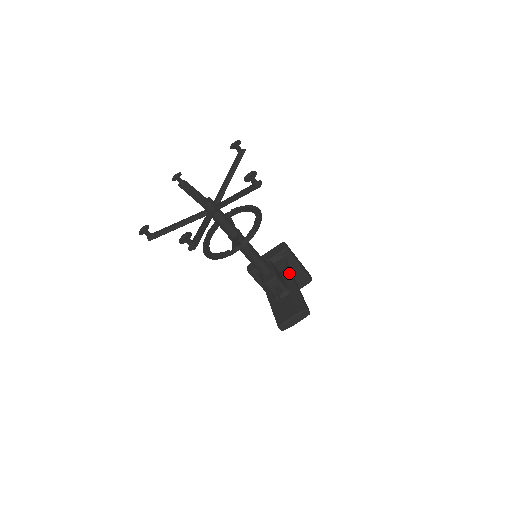
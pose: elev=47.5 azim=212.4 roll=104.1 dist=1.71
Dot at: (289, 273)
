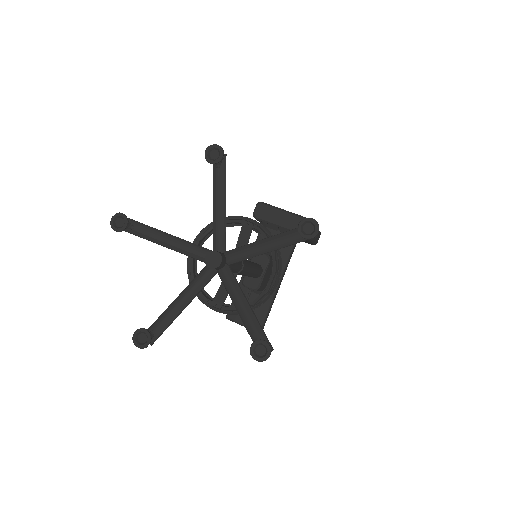
Dot at: (283, 268)
